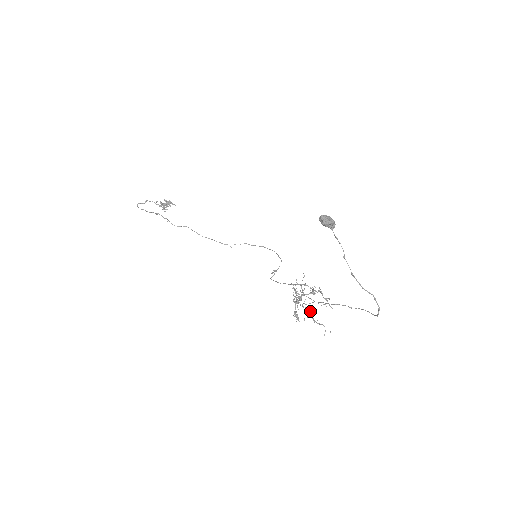
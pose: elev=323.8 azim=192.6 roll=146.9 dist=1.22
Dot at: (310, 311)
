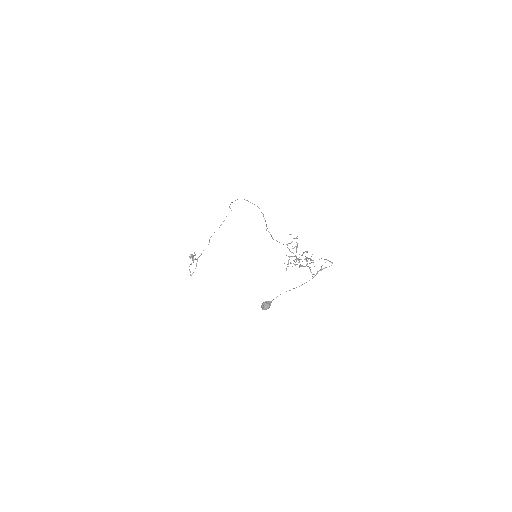
Dot at: occluded
